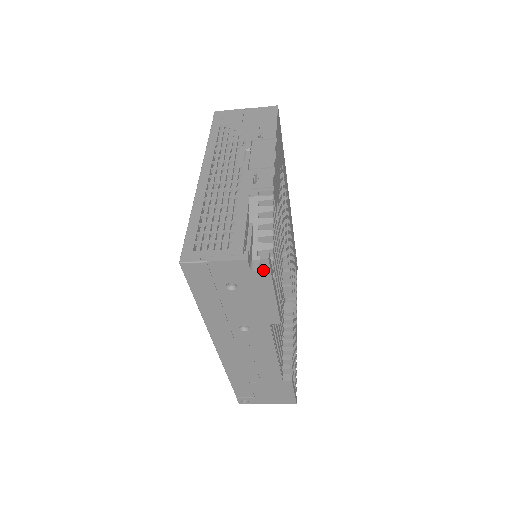
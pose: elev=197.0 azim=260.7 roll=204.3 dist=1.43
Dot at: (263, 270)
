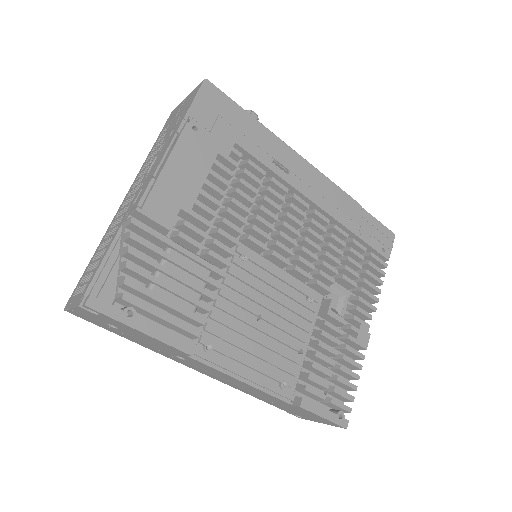
Dot at: (100, 314)
